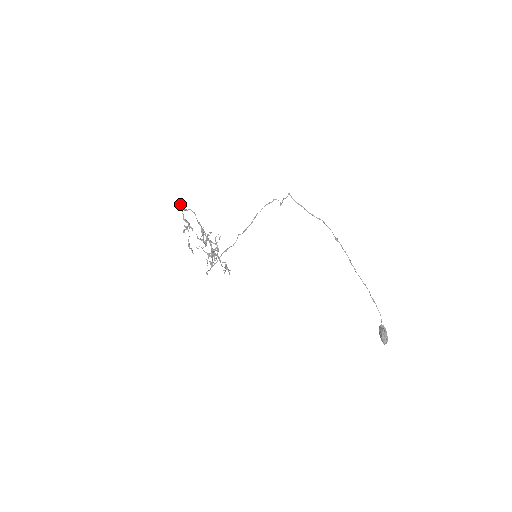
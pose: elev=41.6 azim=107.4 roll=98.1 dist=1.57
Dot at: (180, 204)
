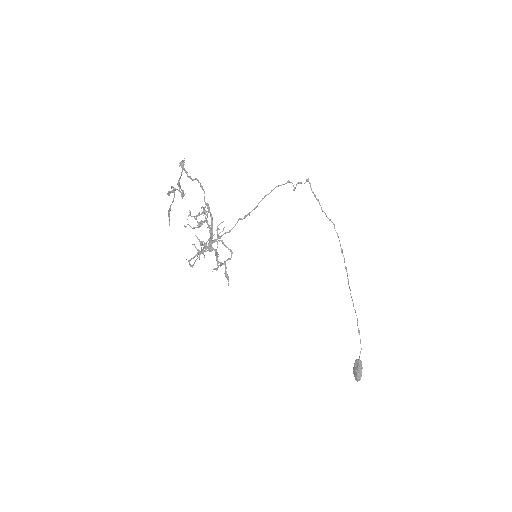
Dot at: (181, 163)
